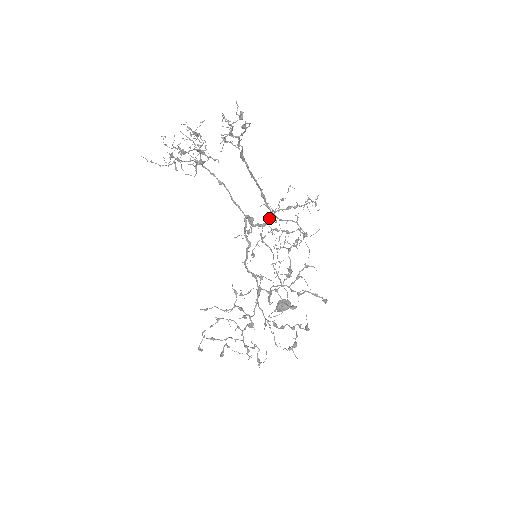
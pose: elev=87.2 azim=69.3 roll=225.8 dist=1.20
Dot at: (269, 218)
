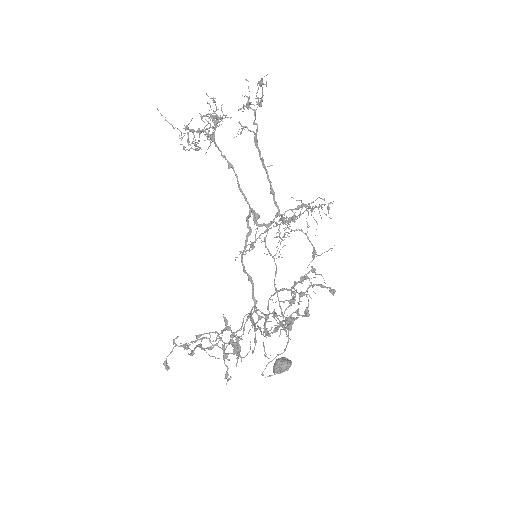
Dot at: (276, 216)
